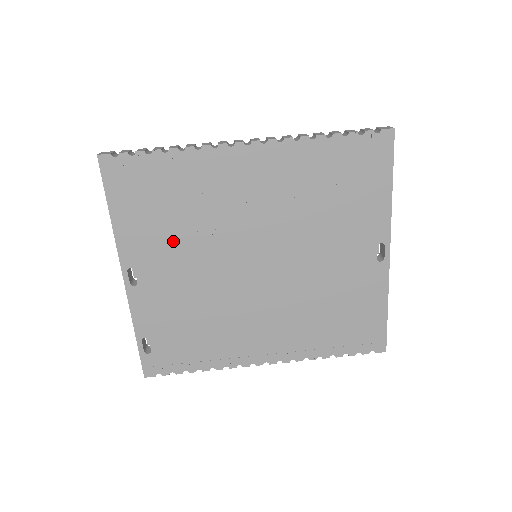
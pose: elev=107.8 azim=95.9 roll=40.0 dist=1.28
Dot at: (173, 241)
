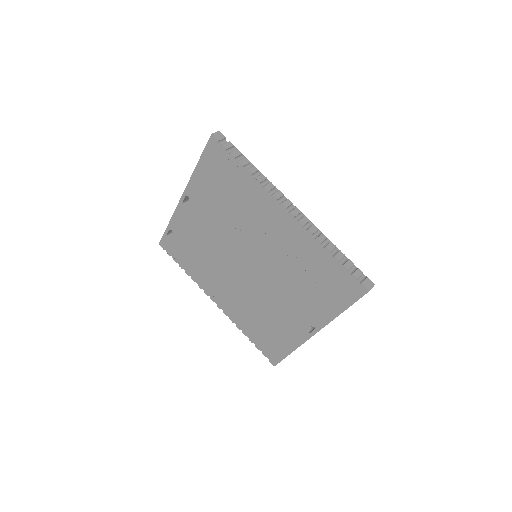
Dot at: (216, 209)
